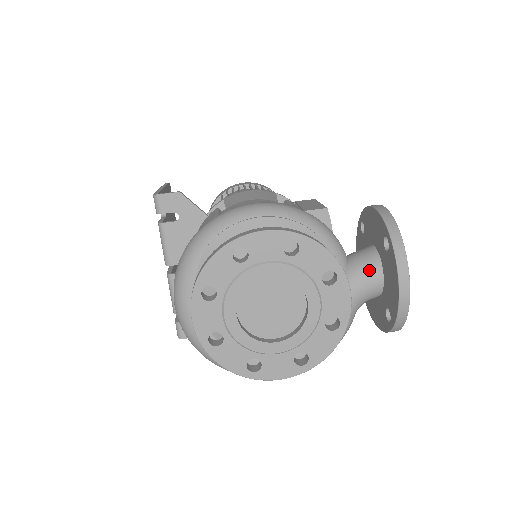
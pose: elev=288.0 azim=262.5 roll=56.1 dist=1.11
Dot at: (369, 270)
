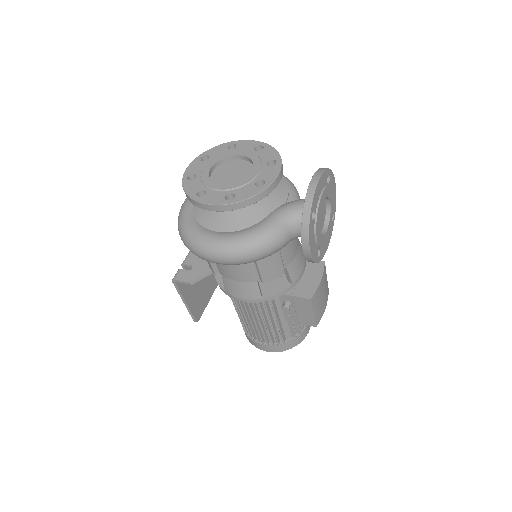
Dot at: occluded
